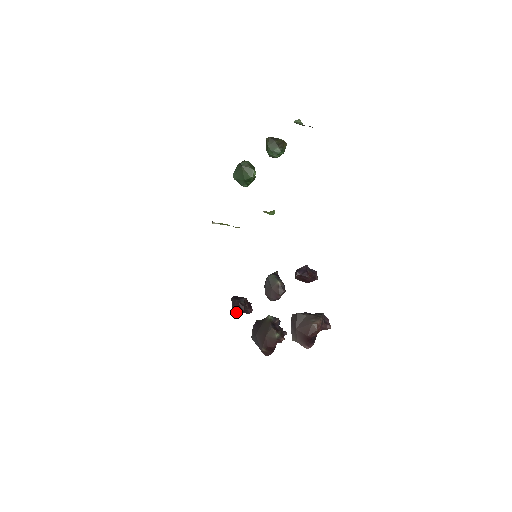
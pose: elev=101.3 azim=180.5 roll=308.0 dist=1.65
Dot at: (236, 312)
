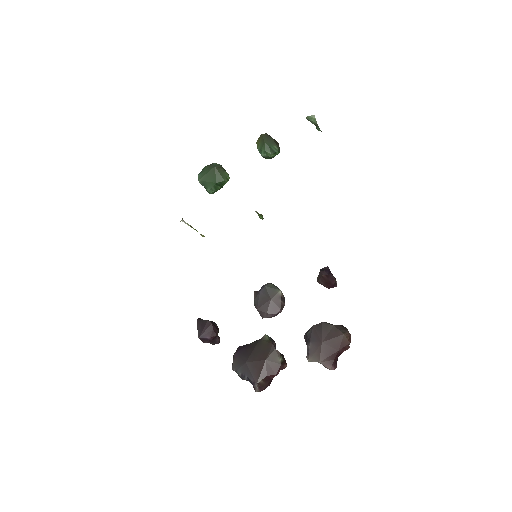
Dot at: (204, 338)
